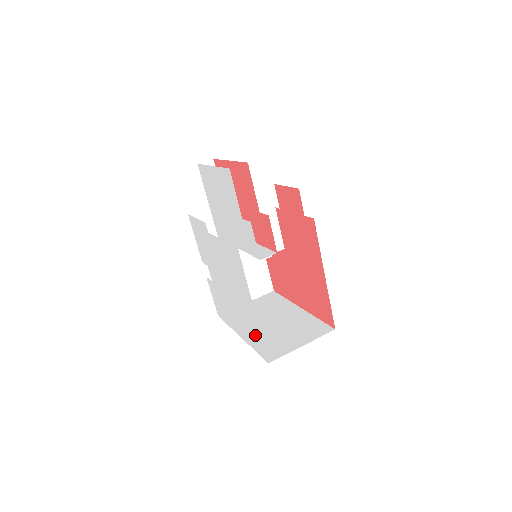
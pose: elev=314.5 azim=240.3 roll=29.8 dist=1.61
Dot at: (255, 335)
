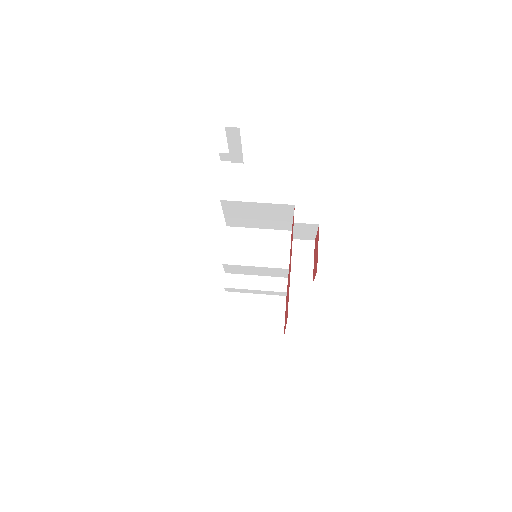
Dot at: occluded
